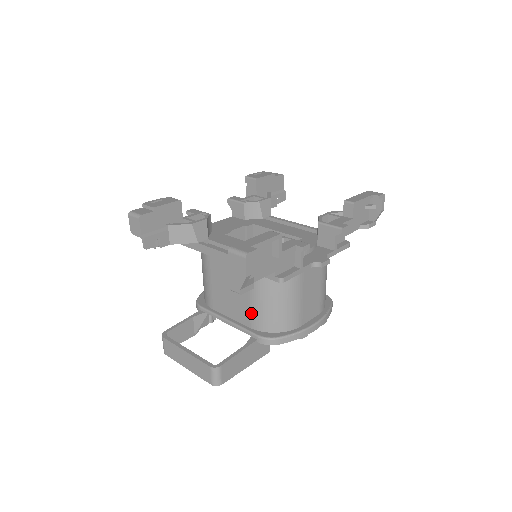
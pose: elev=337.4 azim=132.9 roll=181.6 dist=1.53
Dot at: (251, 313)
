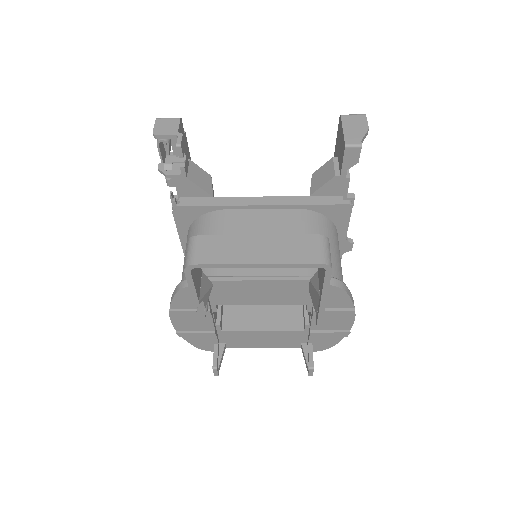
Dot at: occluded
